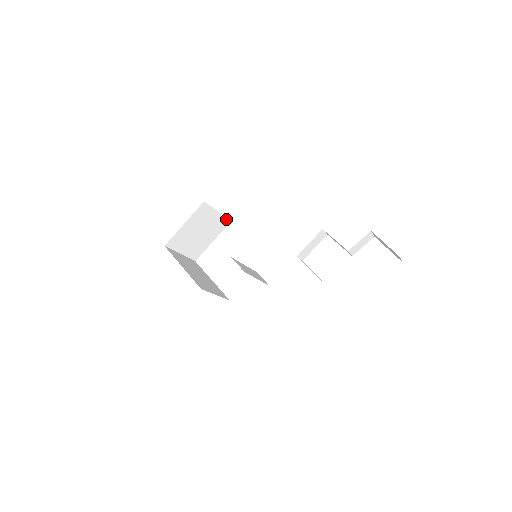
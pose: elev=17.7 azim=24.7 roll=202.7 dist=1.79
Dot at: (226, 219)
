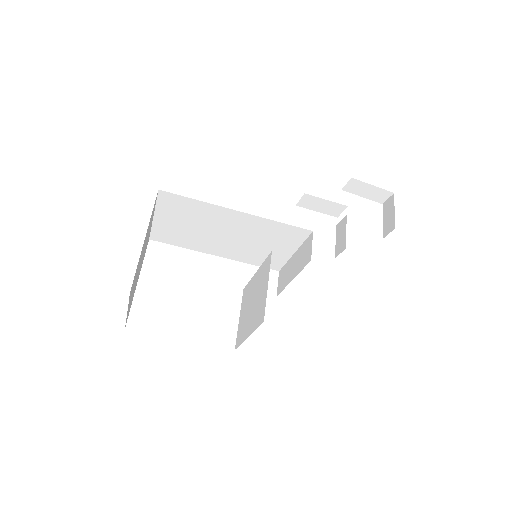
Dot at: occluded
